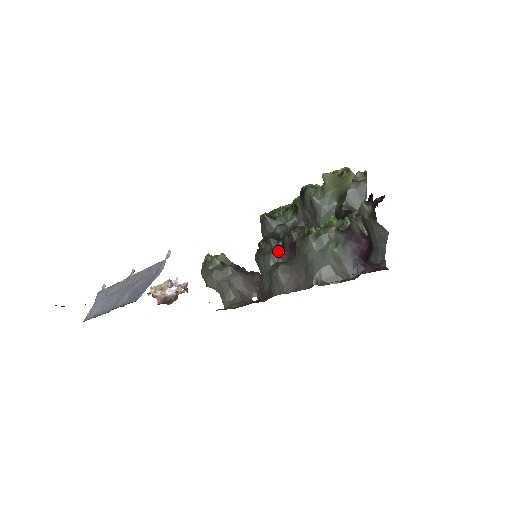
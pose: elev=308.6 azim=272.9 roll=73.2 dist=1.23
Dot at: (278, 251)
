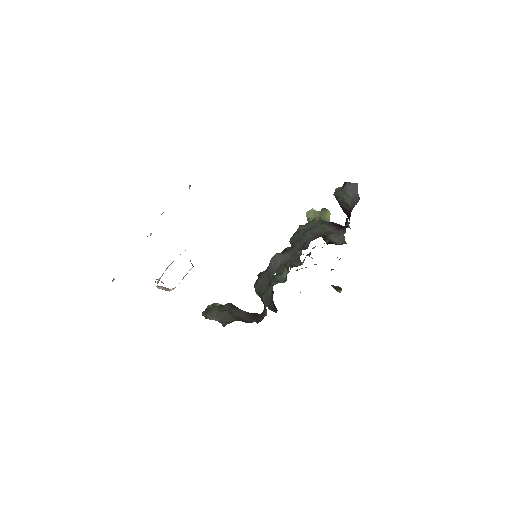
Dot at: occluded
